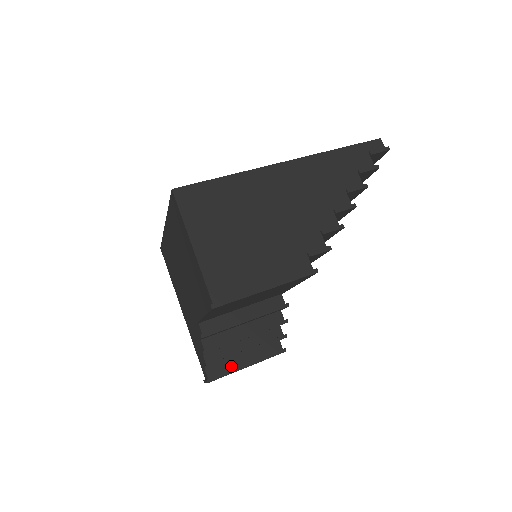
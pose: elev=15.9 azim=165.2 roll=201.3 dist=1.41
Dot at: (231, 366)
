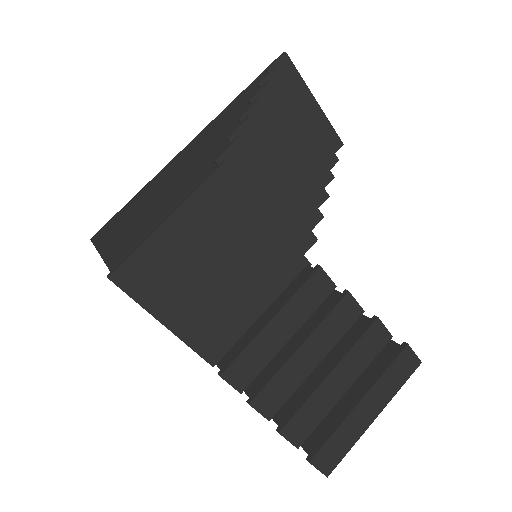
Dot at: (336, 418)
